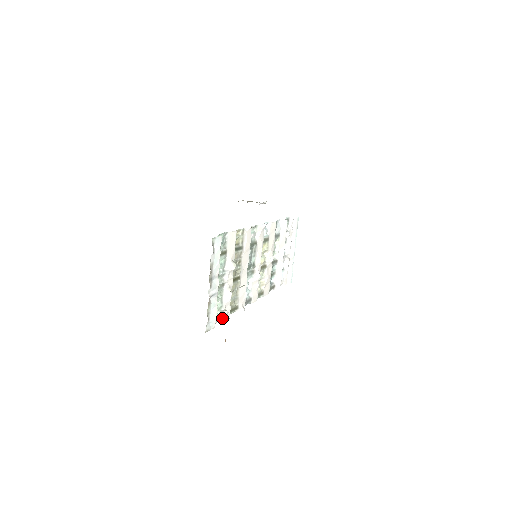
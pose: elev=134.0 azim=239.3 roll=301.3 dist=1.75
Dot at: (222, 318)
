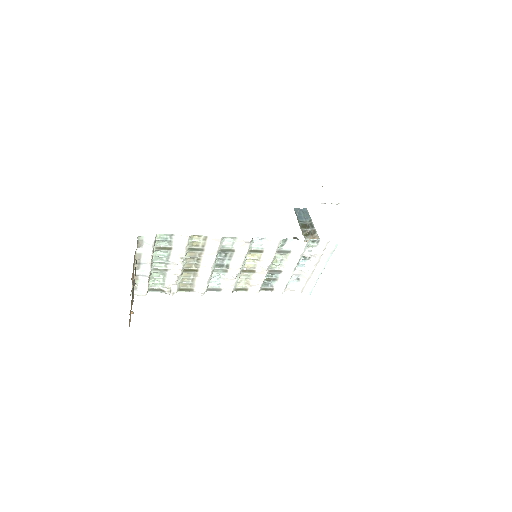
Dot at: (163, 292)
